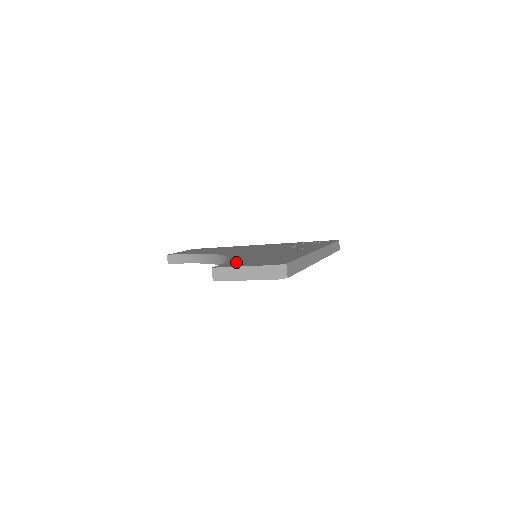
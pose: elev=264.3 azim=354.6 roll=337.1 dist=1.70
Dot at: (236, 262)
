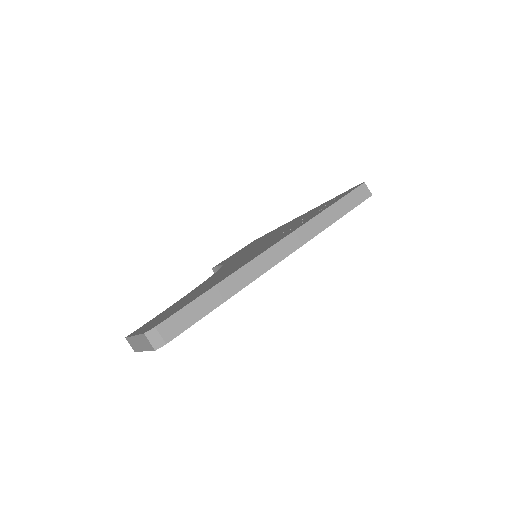
Dot at: (162, 313)
